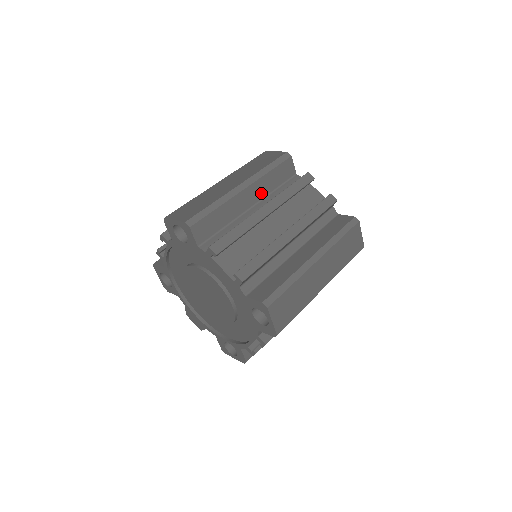
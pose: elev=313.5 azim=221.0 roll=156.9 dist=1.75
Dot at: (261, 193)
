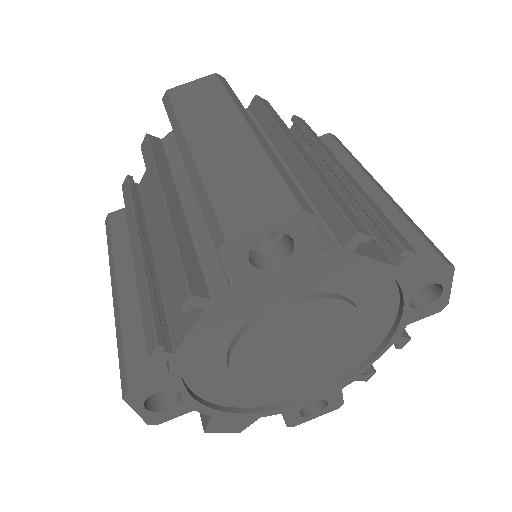
Dot at: occluded
